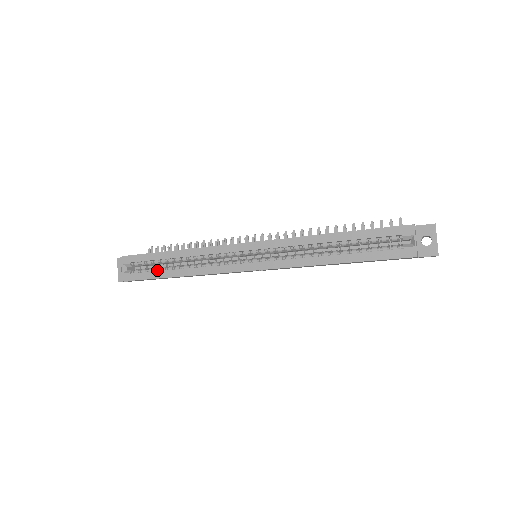
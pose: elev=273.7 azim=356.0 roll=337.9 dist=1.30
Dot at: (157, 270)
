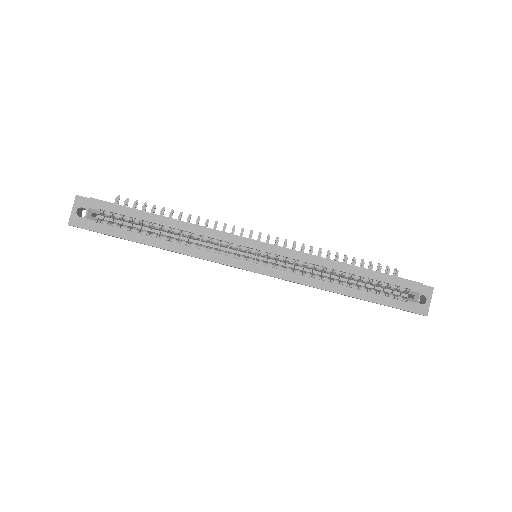
Dot at: (135, 231)
